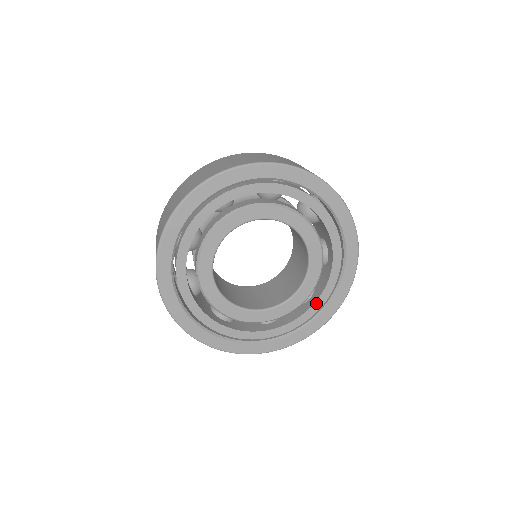
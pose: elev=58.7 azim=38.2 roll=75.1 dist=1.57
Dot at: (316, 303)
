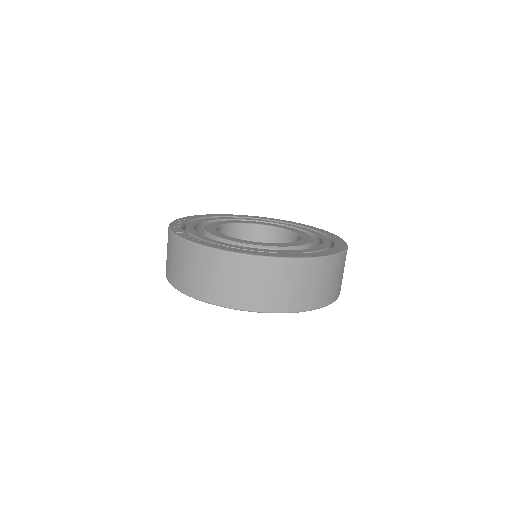
Dot at: occluded
